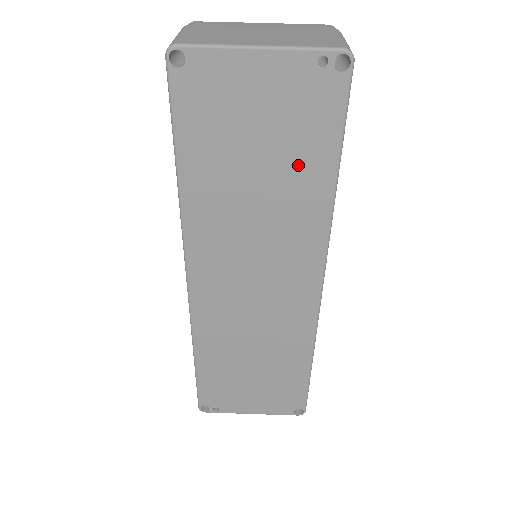
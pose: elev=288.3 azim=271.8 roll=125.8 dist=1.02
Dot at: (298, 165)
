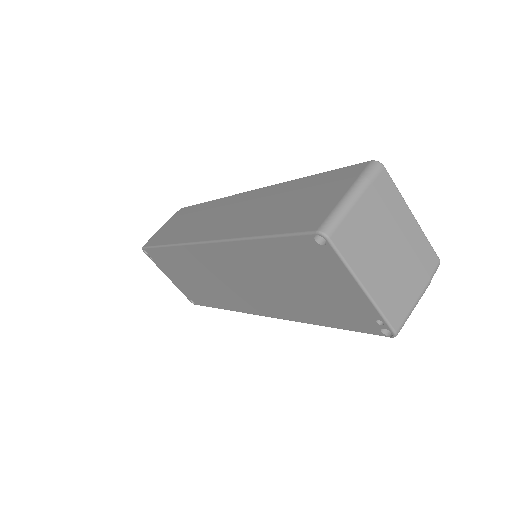
Dot at: (315, 307)
